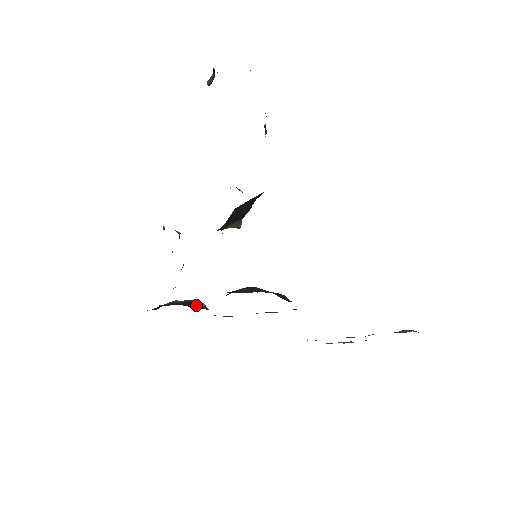
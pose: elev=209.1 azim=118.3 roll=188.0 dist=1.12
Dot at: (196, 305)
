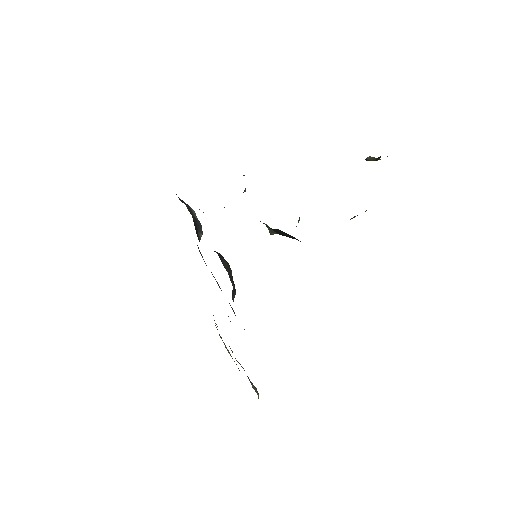
Dot at: (198, 230)
